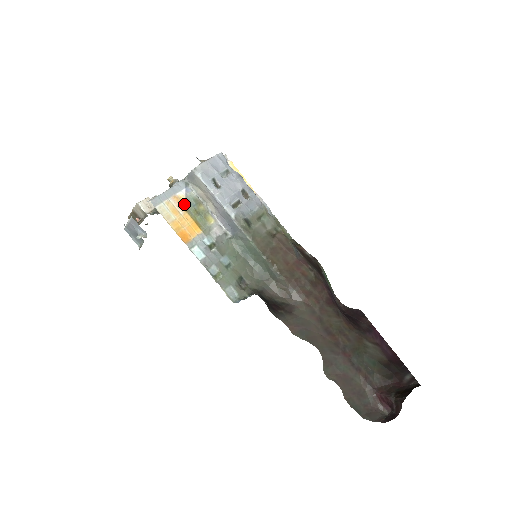
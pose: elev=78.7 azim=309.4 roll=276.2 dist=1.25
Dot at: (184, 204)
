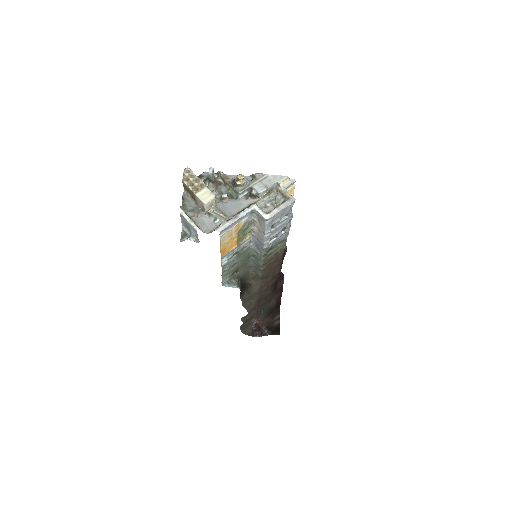
Dot at: (240, 228)
